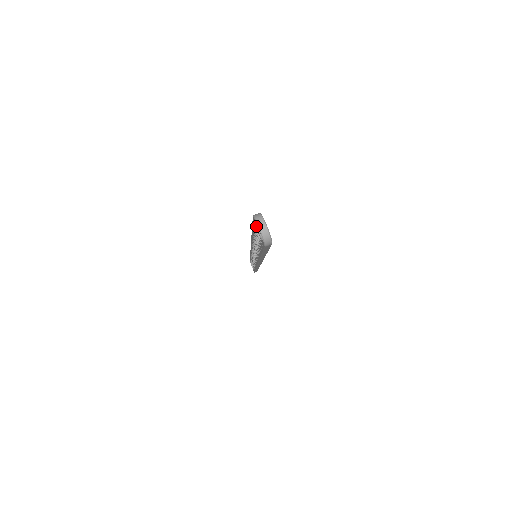
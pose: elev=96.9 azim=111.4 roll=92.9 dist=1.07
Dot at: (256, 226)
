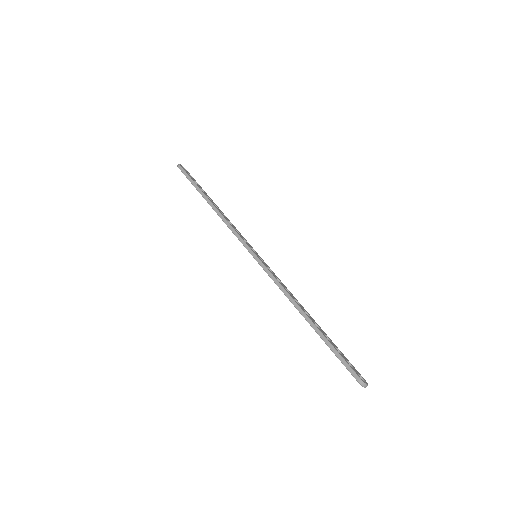
Dot at: (355, 378)
